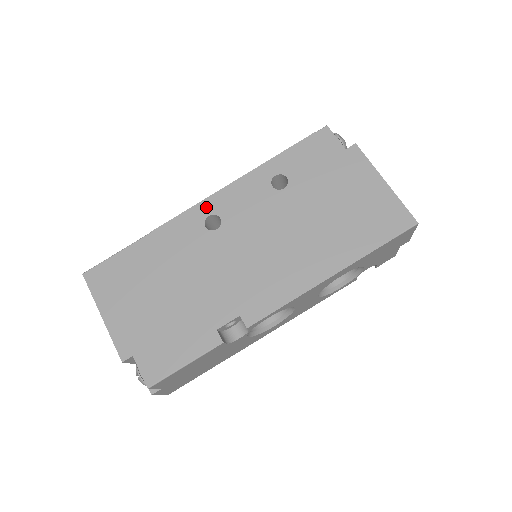
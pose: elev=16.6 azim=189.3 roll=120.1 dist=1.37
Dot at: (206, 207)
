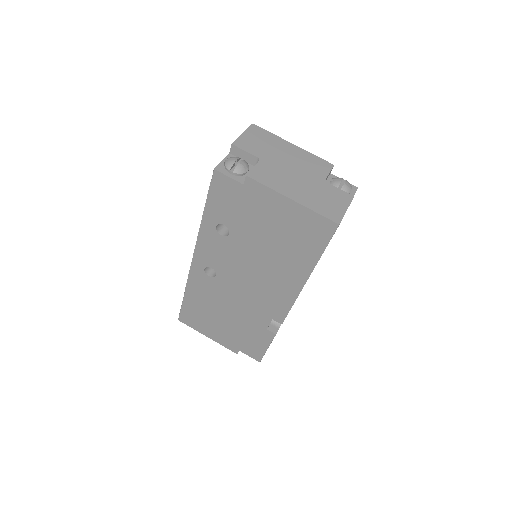
Dot at: (198, 264)
